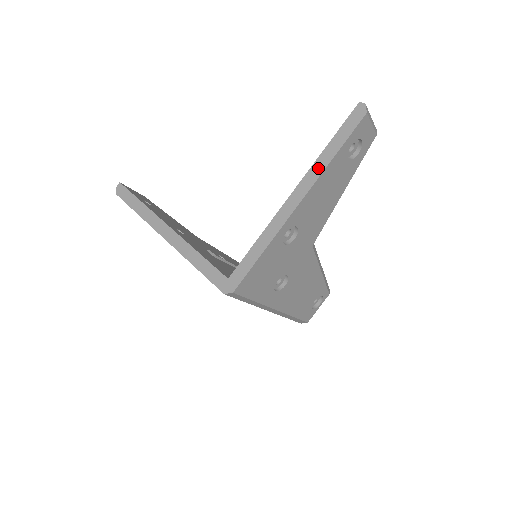
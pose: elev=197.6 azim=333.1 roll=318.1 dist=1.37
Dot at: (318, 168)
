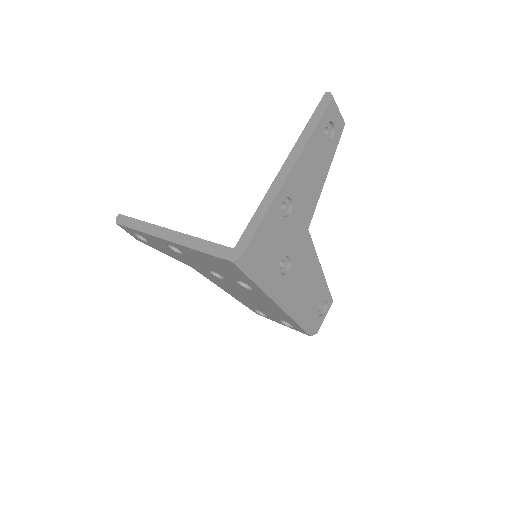
Dot at: (301, 143)
